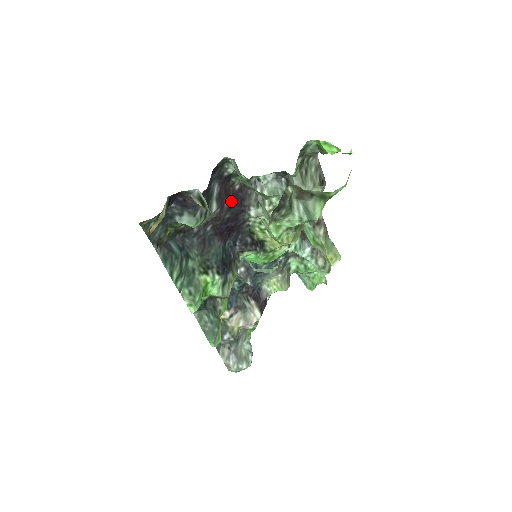
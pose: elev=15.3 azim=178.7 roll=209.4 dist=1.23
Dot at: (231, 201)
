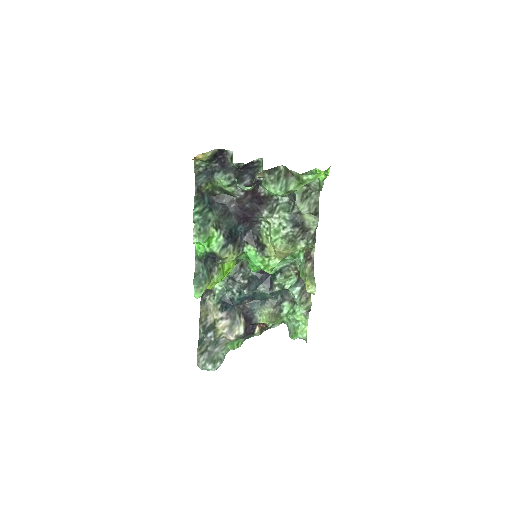
Dot at: (254, 198)
